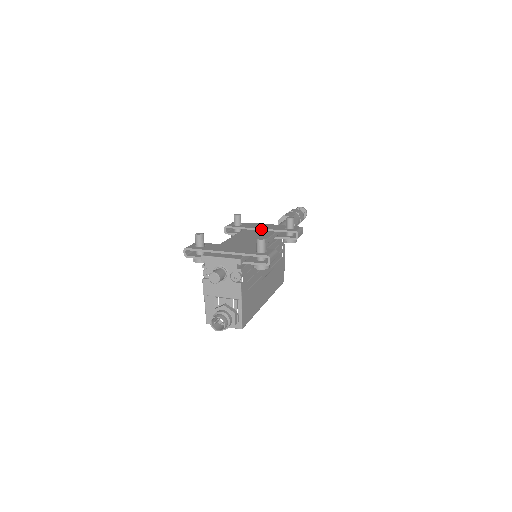
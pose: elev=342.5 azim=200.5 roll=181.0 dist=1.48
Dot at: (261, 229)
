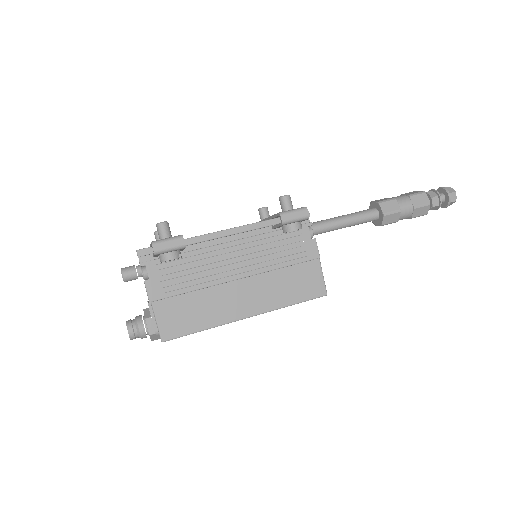
Dot at: (264, 220)
